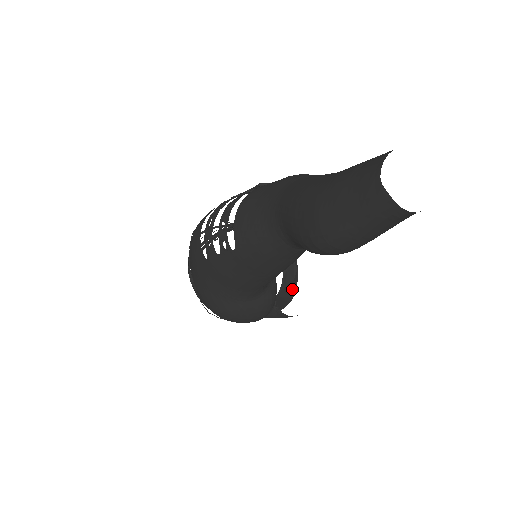
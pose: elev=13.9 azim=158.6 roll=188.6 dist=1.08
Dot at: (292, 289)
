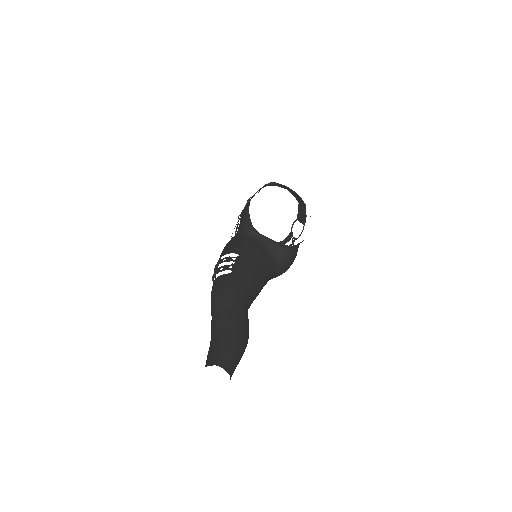
Dot at: (299, 199)
